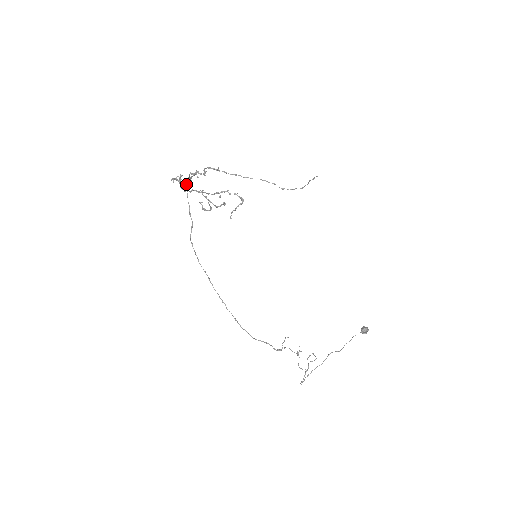
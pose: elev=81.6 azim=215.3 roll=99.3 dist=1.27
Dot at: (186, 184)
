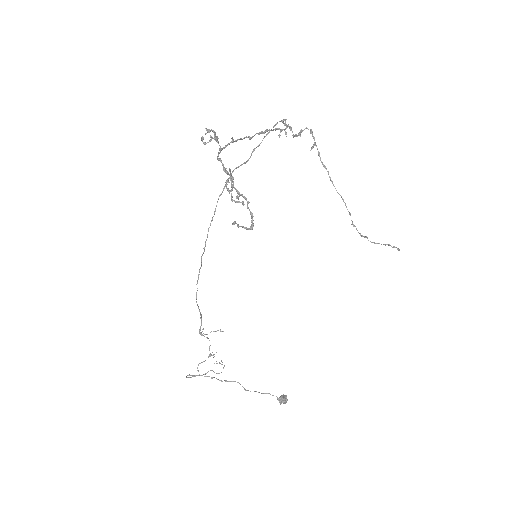
Dot at: (246, 136)
